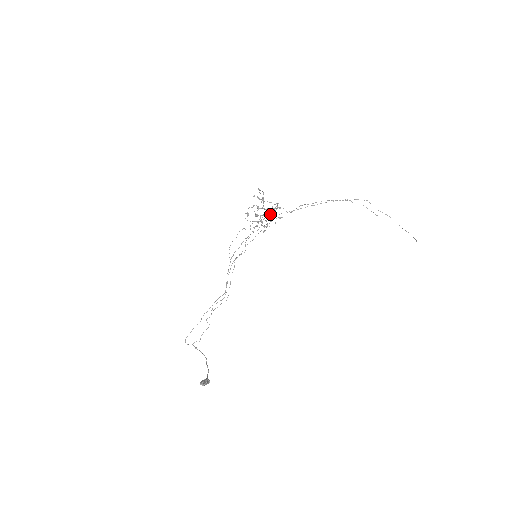
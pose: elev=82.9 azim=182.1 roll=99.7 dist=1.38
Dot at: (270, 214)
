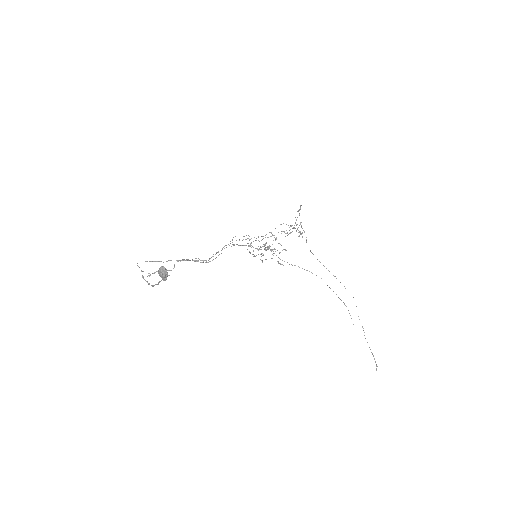
Dot at: occluded
